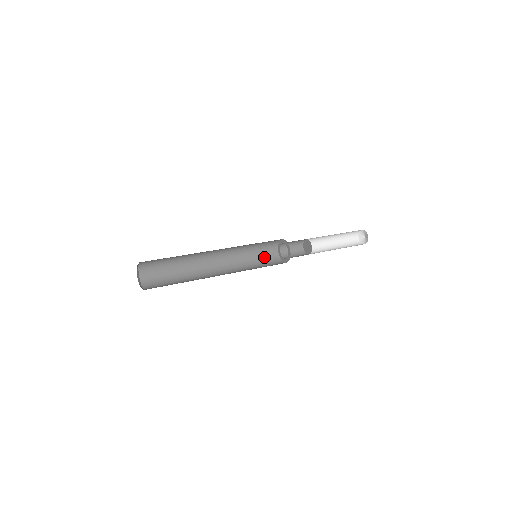
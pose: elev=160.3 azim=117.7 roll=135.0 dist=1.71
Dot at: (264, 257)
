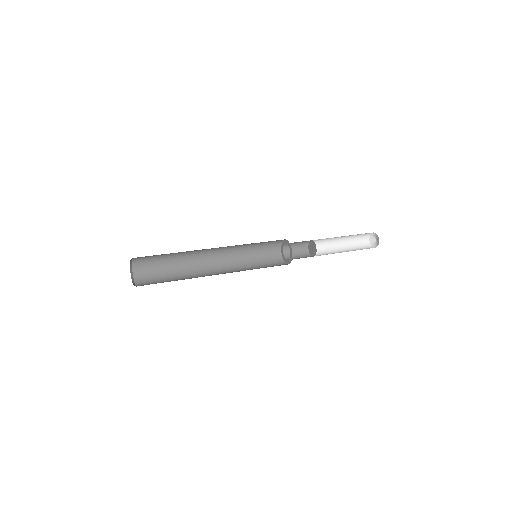
Dot at: (265, 247)
